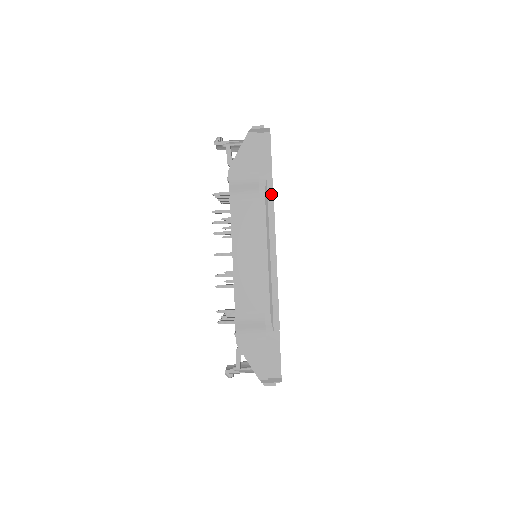
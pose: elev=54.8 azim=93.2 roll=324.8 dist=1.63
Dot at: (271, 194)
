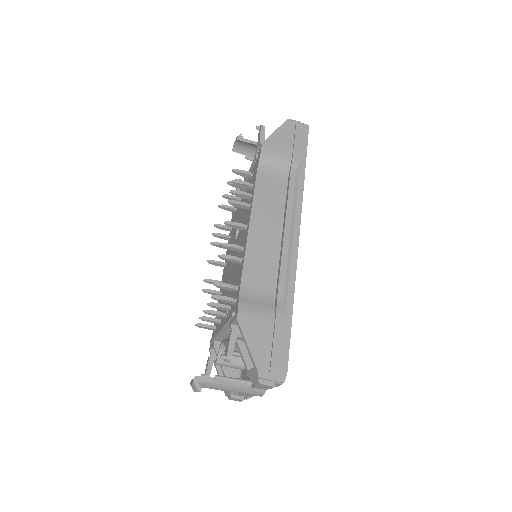
Dot at: (303, 175)
